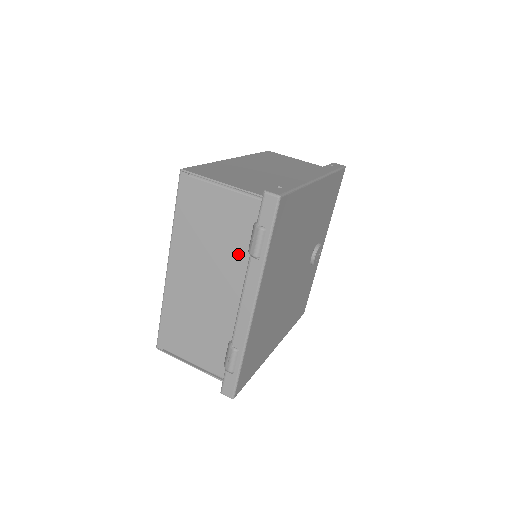
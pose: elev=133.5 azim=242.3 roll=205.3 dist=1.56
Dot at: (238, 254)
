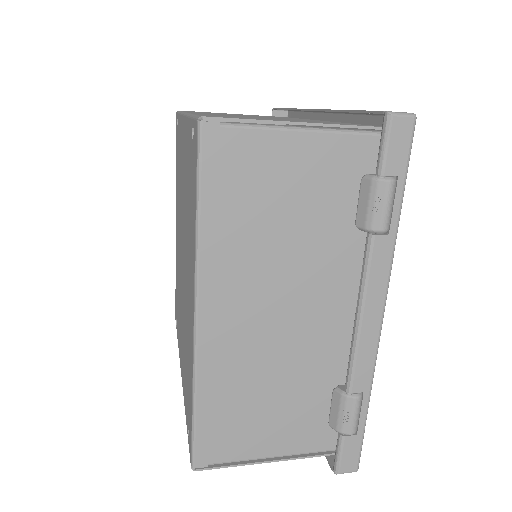
Dot at: (335, 242)
